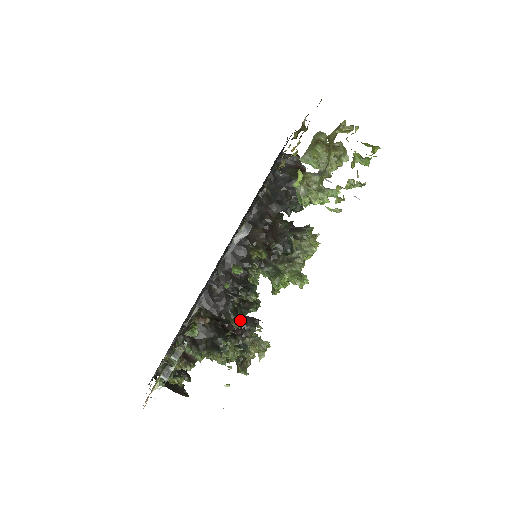
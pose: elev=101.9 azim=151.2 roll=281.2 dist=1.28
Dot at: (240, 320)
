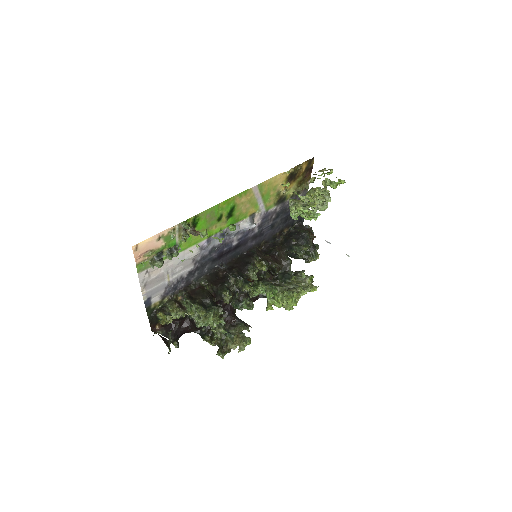
Dot at: (230, 295)
